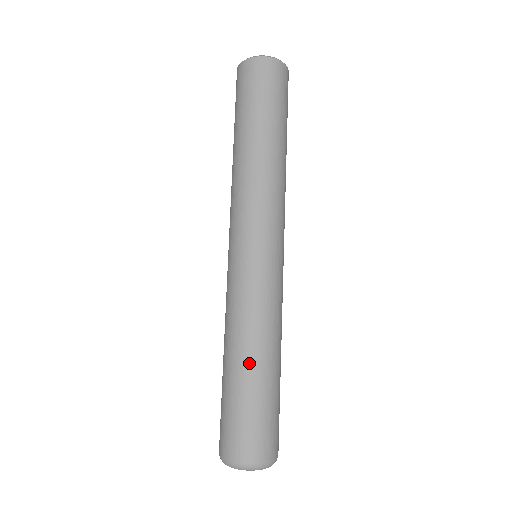
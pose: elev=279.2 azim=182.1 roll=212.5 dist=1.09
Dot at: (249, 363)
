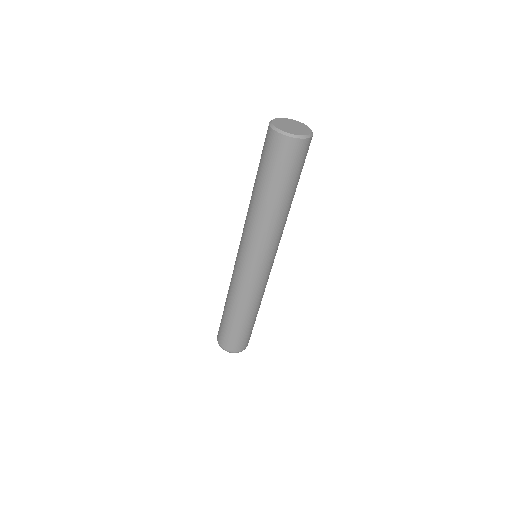
Dot at: (244, 317)
